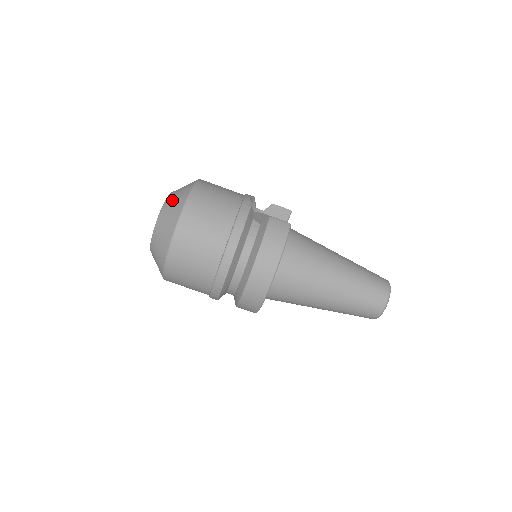
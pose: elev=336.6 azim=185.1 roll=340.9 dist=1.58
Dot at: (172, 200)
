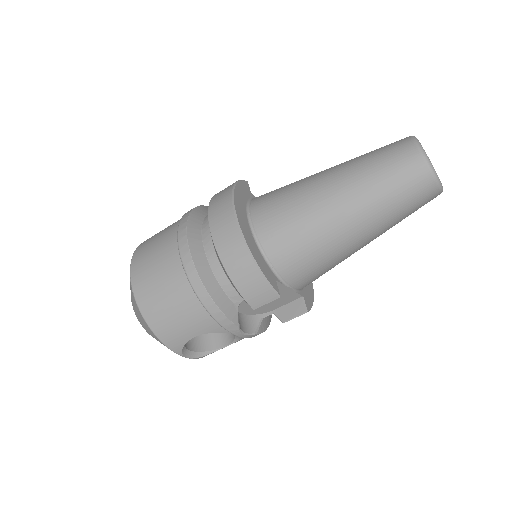
Dot at: occluded
